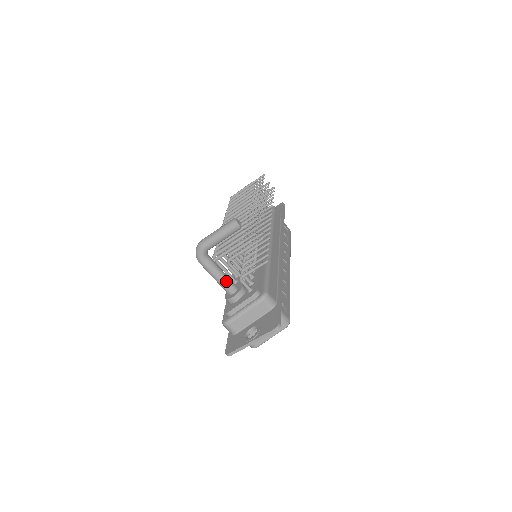
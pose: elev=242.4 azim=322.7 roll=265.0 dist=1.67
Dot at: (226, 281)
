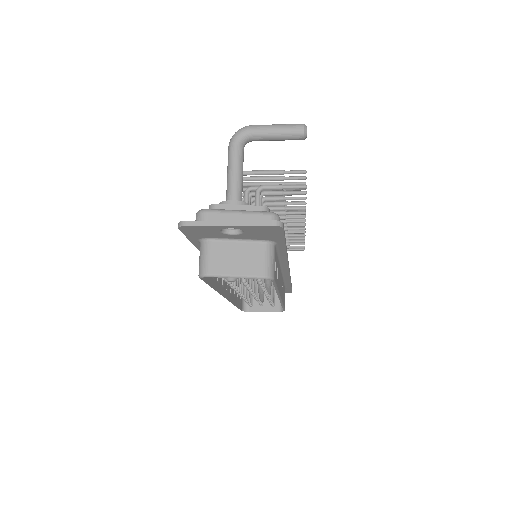
Dot at: (239, 183)
